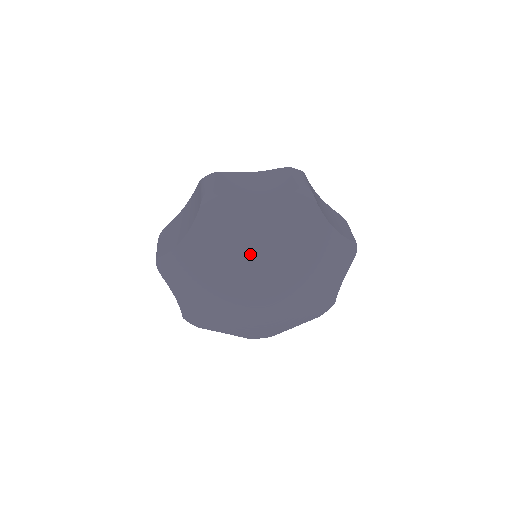
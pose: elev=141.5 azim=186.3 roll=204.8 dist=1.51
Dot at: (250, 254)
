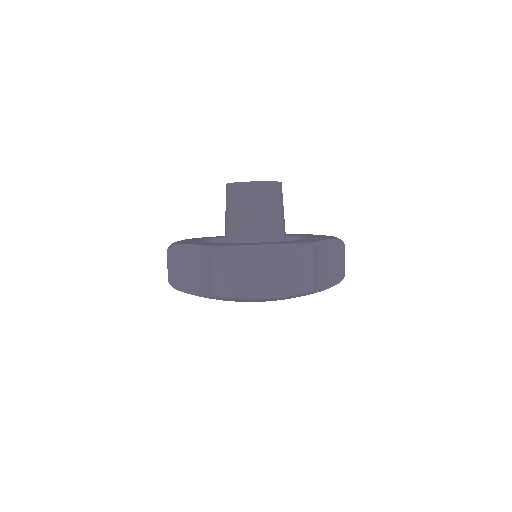
Dot at: occluded
